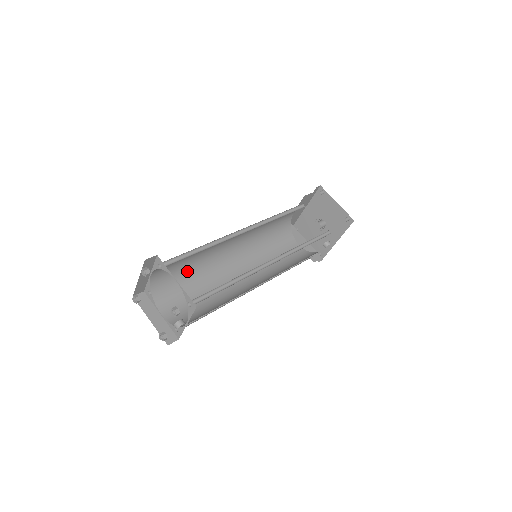
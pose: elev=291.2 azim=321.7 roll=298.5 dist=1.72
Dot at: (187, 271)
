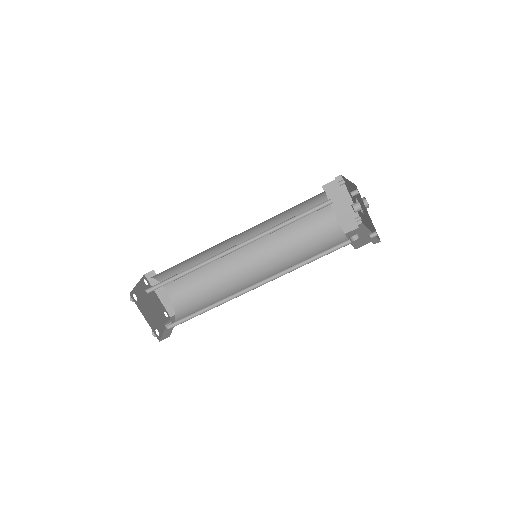
Dot at: (188, 260)
